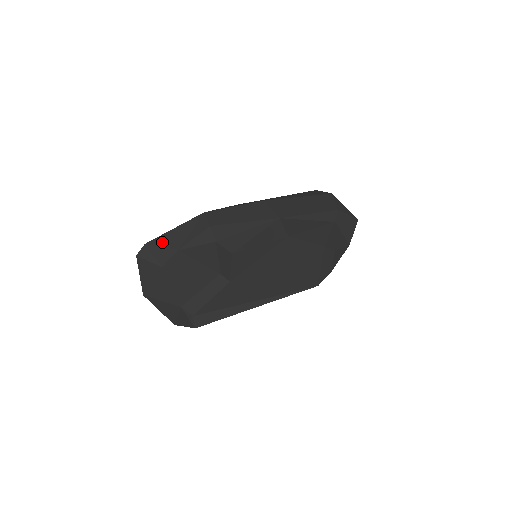
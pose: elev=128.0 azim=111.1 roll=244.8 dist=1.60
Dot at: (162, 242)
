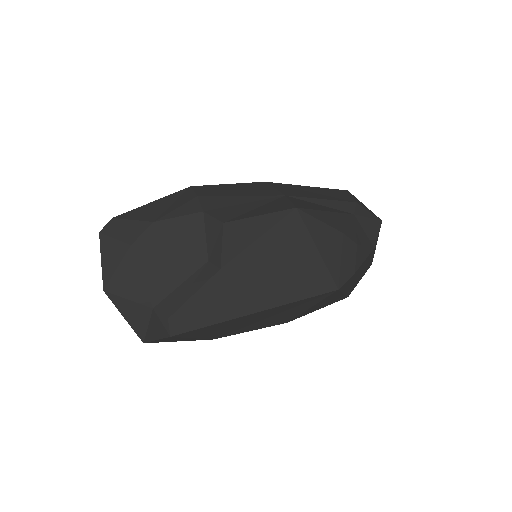
Dot at: (134, 215)
